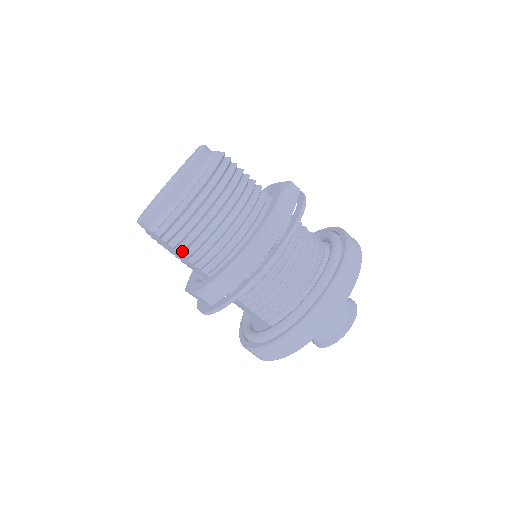
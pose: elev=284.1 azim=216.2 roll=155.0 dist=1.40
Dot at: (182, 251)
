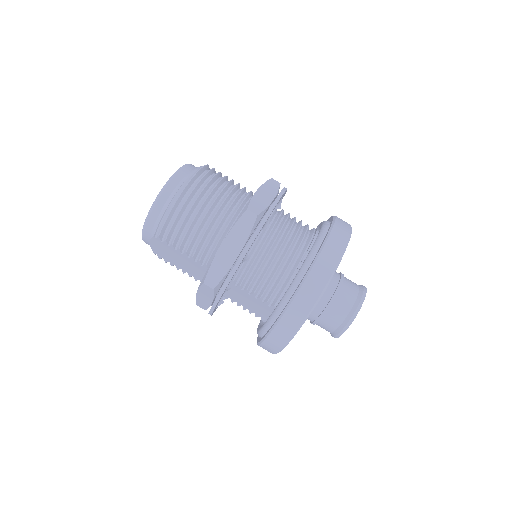
Dot at: (181, 246)
